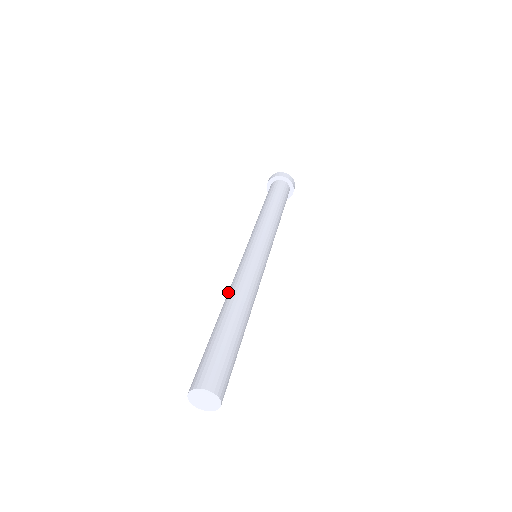
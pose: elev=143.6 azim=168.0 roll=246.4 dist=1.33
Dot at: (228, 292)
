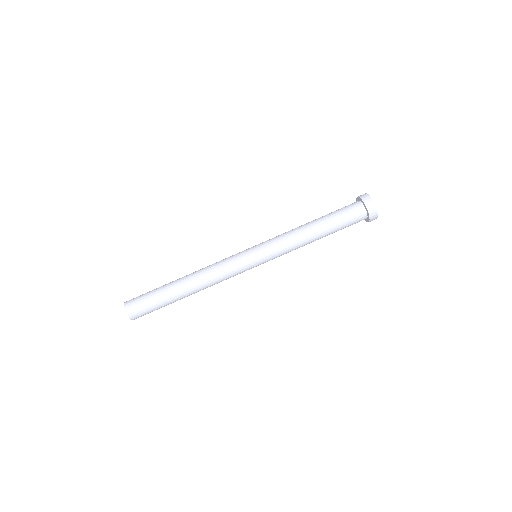
Dot at: (206, 276)
